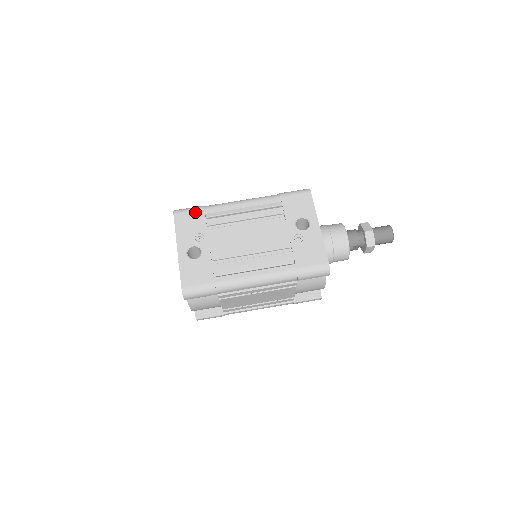
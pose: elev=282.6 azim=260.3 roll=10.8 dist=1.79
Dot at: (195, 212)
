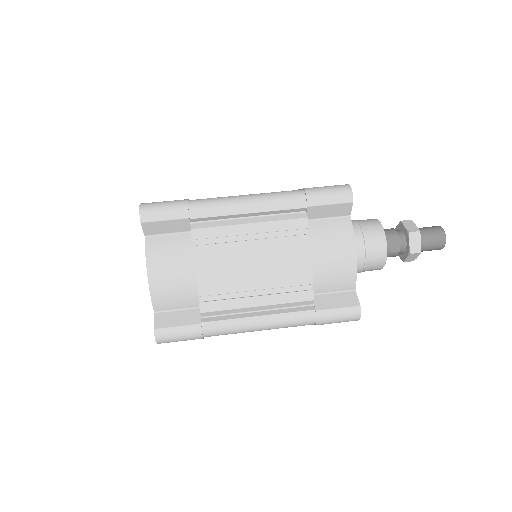
Dot at: occluded
